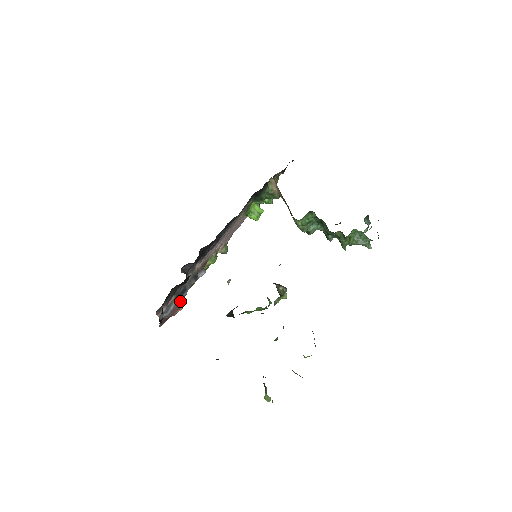
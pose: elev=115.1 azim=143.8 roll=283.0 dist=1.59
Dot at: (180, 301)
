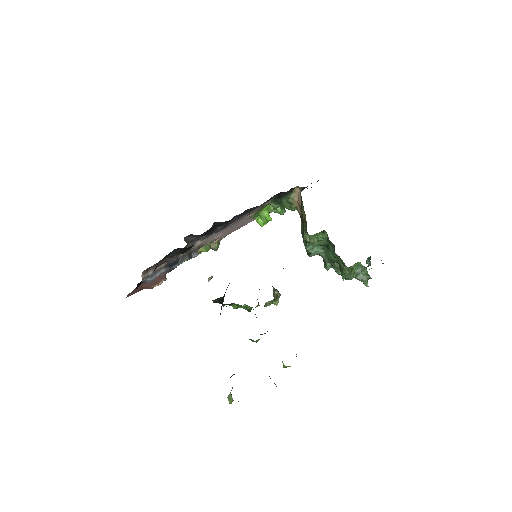
Dot at: (168, 271)
